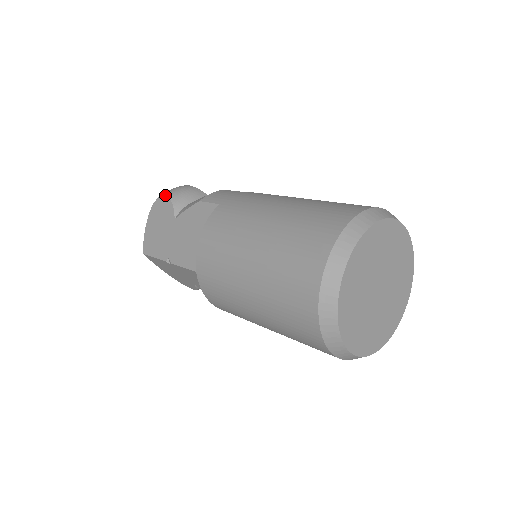
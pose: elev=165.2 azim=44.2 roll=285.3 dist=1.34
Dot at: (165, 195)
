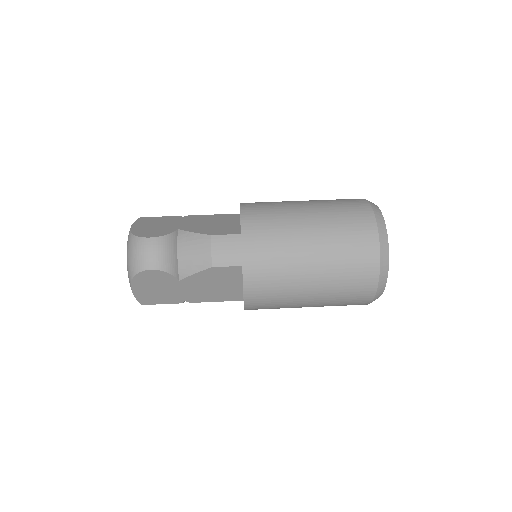
Dot at: (152, 270)
